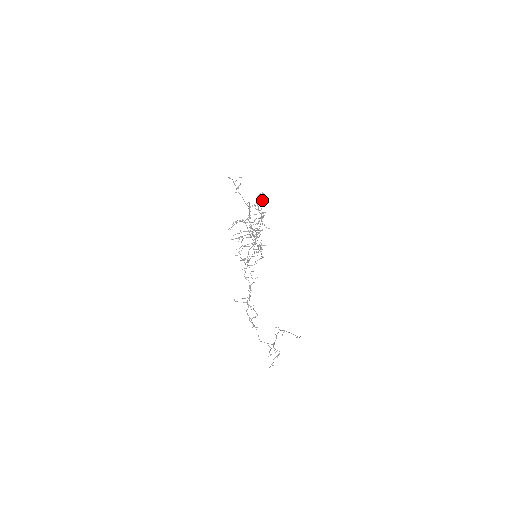
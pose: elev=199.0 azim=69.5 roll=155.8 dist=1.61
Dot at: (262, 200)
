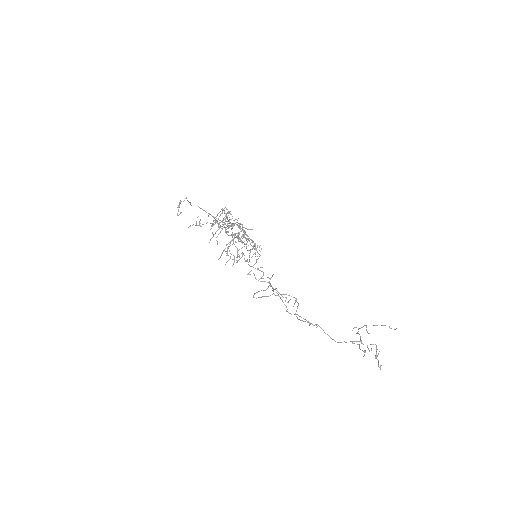
Dot at: (224, 208)
